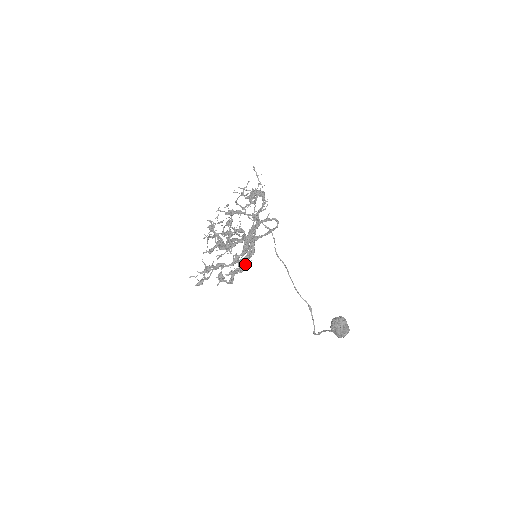
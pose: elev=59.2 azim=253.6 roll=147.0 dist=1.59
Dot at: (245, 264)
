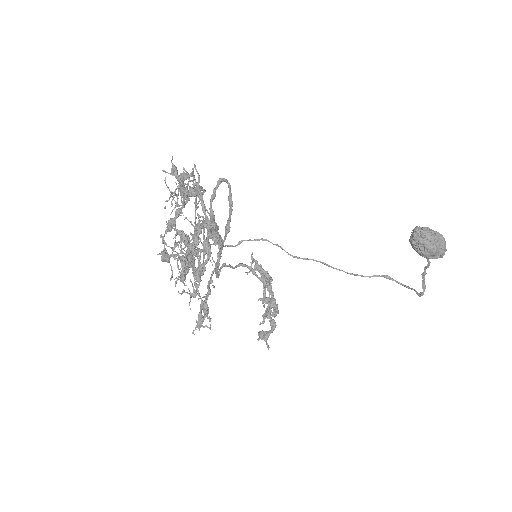
Dot at: (269, 293)
